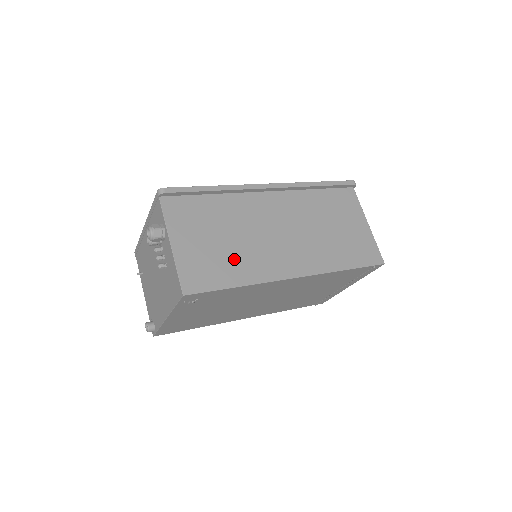
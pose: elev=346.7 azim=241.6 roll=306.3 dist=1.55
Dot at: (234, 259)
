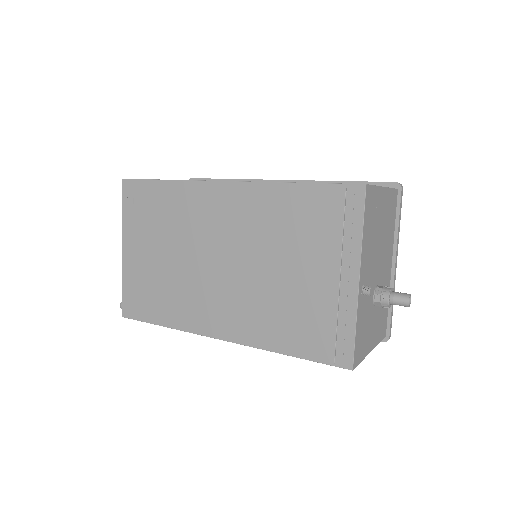
Dot at: occluded
